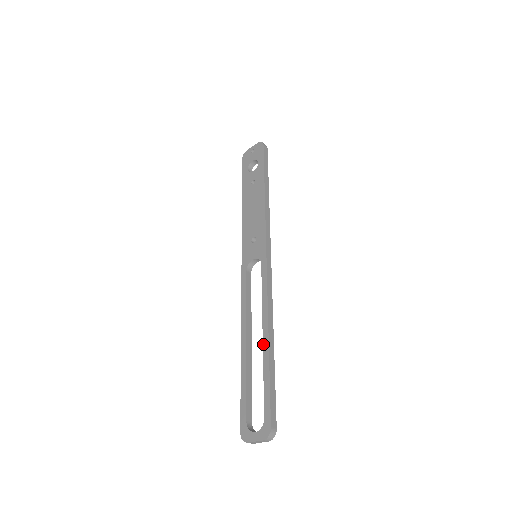
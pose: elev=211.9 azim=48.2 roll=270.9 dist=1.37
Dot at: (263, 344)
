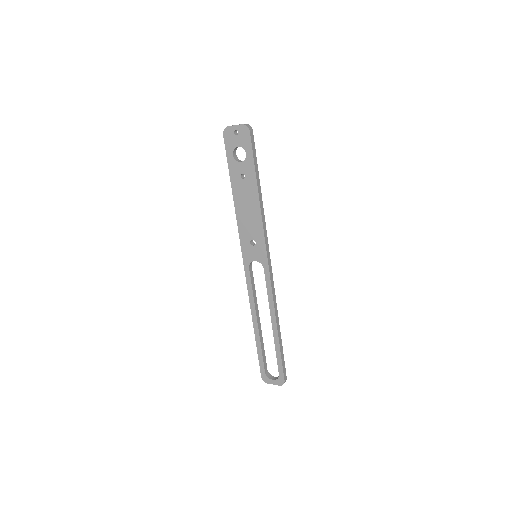
Dot at: (273, 331)
